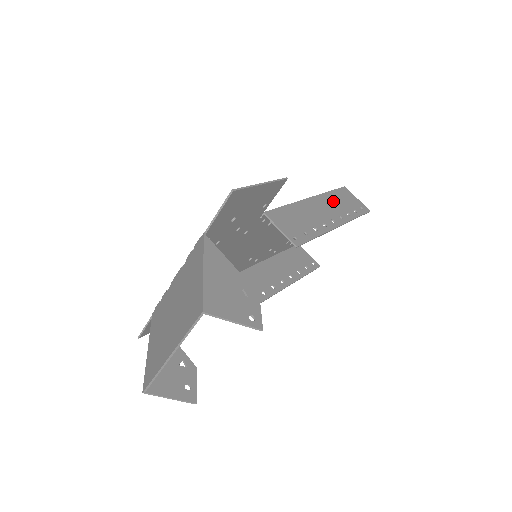
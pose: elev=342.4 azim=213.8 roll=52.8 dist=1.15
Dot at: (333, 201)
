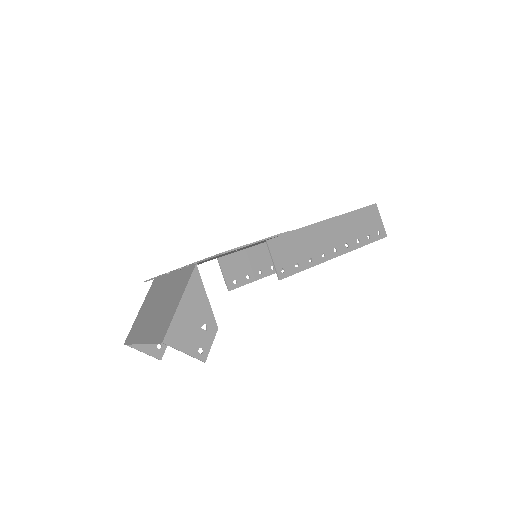
Dot at: (350, 224)
